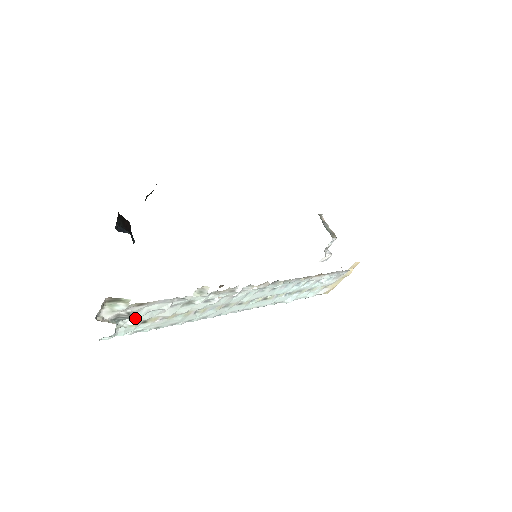
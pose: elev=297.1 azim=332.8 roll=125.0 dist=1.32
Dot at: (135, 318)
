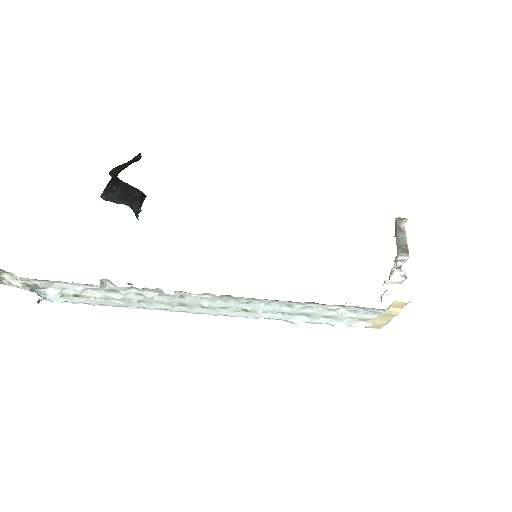
Dot at: (53, 290)
